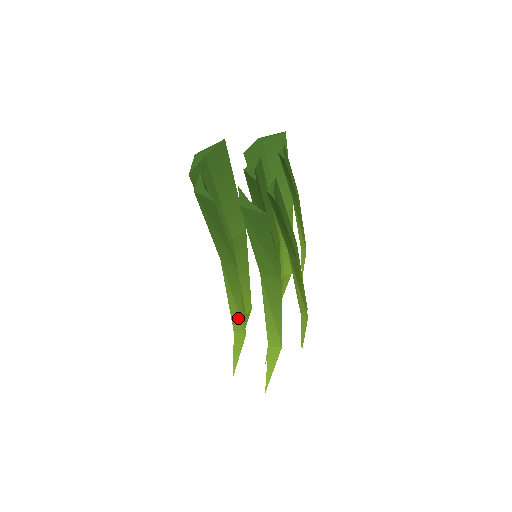
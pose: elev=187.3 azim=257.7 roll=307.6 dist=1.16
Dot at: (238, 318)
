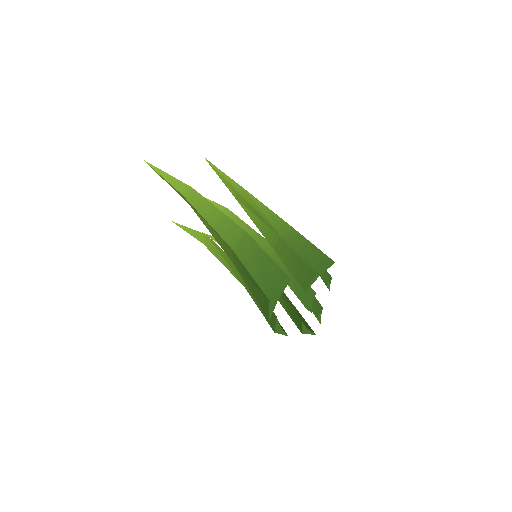
Dot at: occluded
